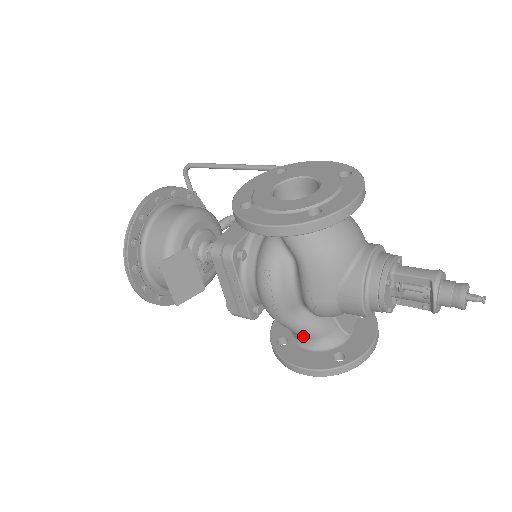
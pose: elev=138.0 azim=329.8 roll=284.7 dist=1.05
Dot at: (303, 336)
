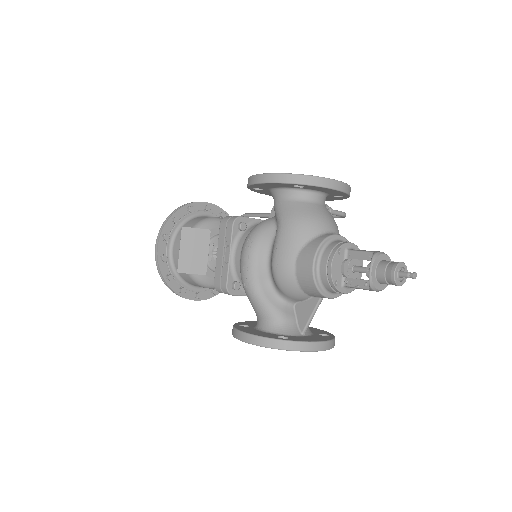
Dot at: (262, 315)
